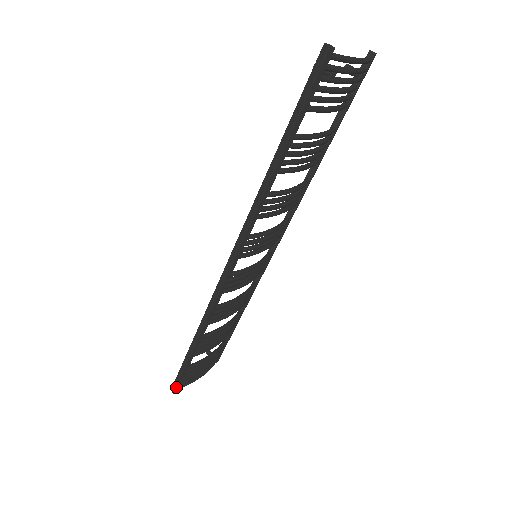
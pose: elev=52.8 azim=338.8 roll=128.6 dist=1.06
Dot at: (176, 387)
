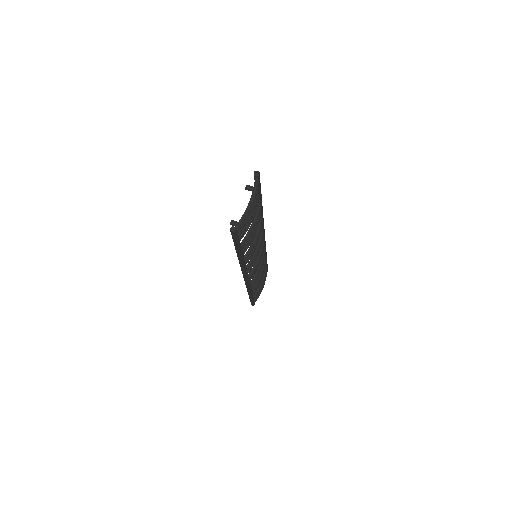
Dot at: (253, 304)
